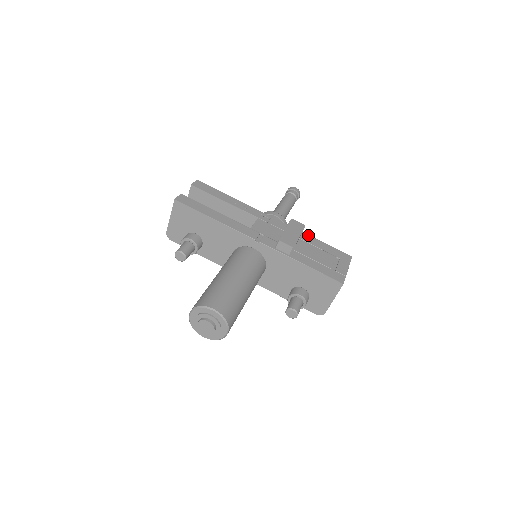
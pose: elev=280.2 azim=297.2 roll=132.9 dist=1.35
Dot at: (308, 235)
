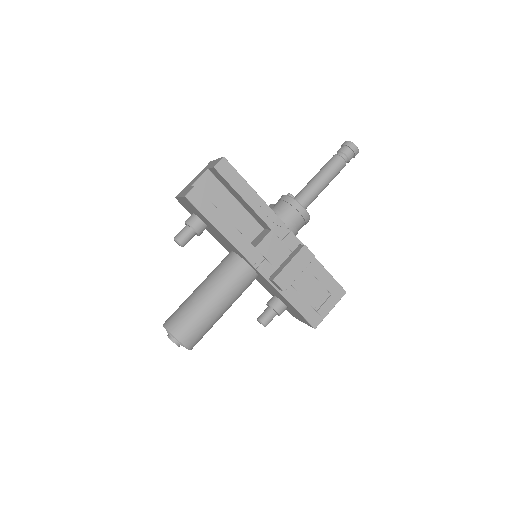
Dot at: (316, 259)
